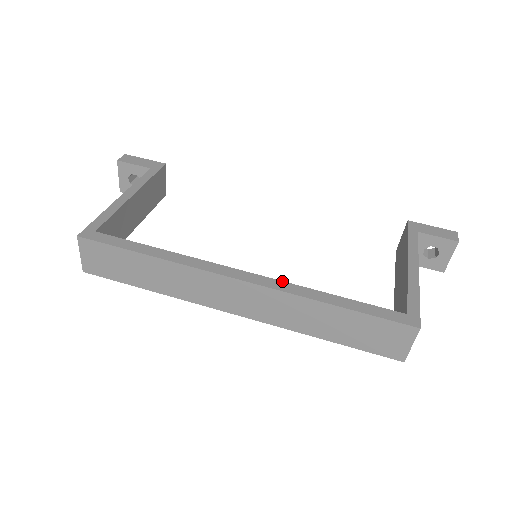
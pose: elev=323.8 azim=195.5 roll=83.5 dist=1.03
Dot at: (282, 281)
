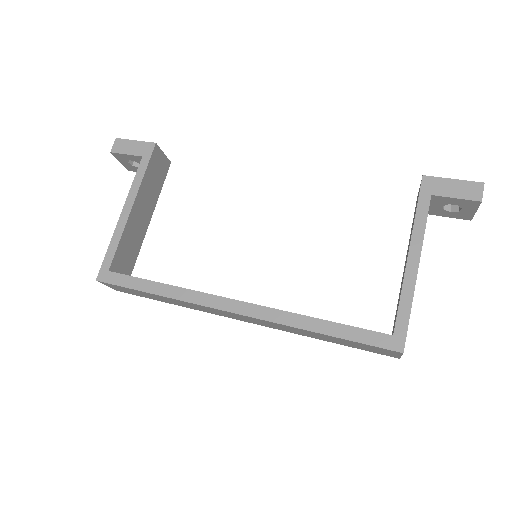
Dot at: (272, 308)
